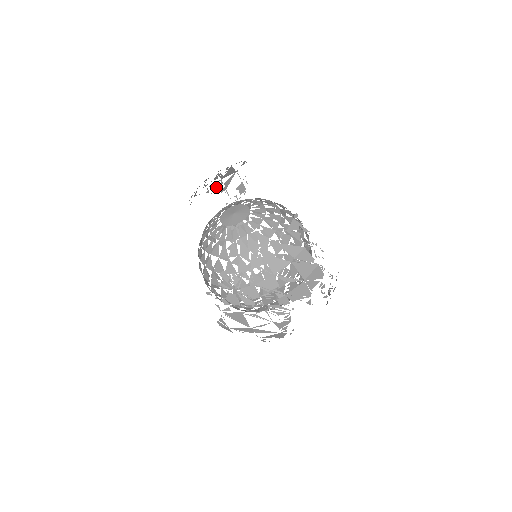
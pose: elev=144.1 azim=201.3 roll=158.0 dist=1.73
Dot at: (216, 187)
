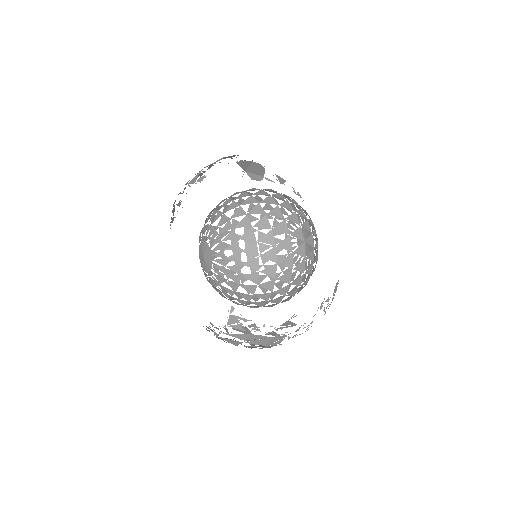
Dot at: (199, 174)
